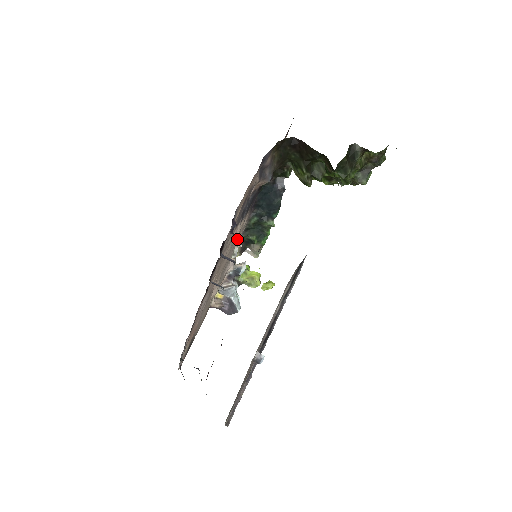
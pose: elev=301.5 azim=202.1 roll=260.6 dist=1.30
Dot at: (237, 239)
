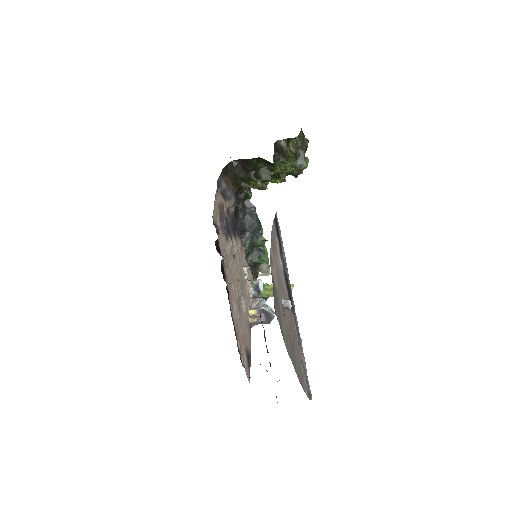
Dot at: (241, 261)
